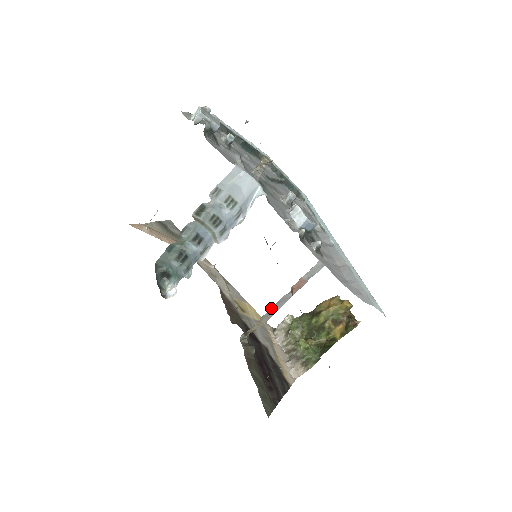
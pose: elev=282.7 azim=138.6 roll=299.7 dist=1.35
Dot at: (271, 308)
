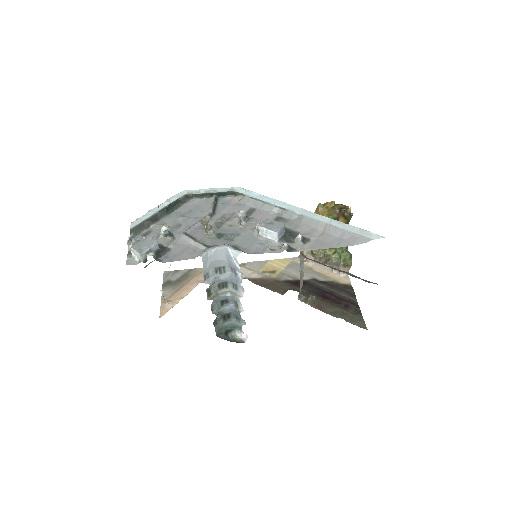
Dot at: (300, 272)
